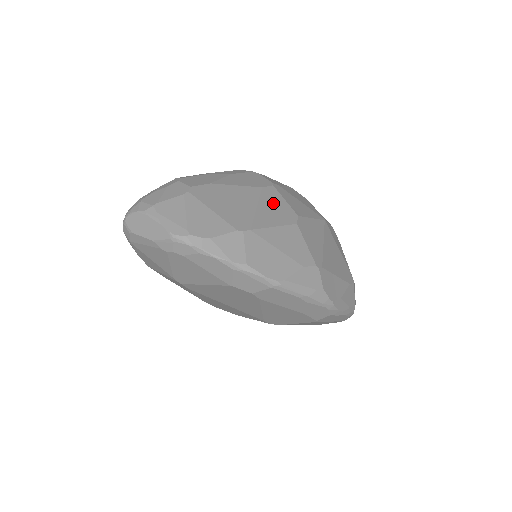
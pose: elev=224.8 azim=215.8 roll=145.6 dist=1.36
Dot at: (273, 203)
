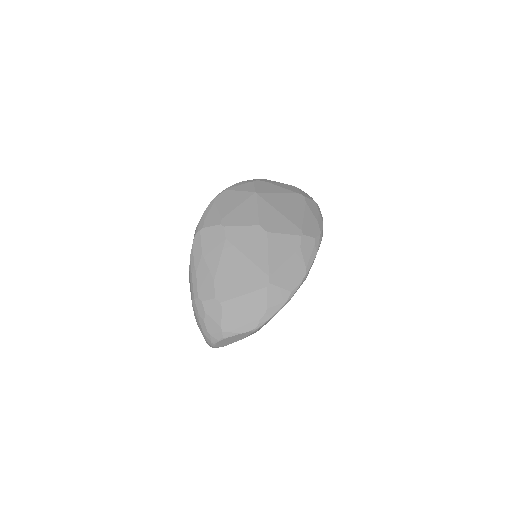
Dot at: (244, 240)
